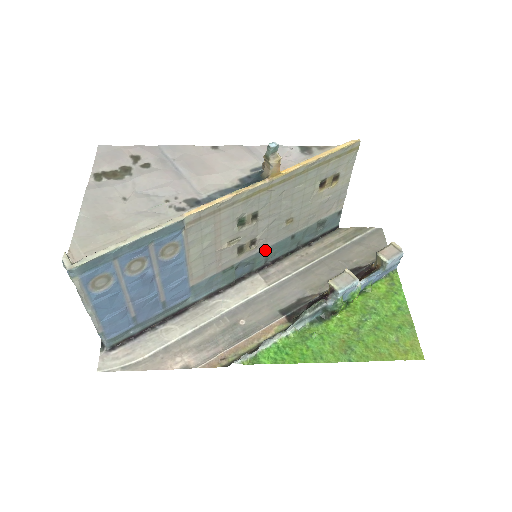
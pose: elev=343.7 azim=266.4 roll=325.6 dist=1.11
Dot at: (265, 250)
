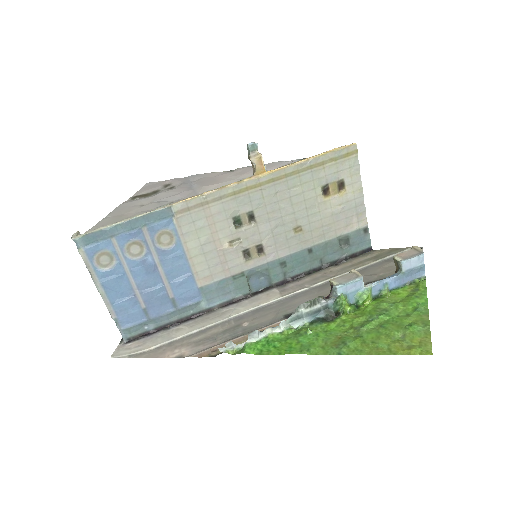
Dot at: (279, 261)
